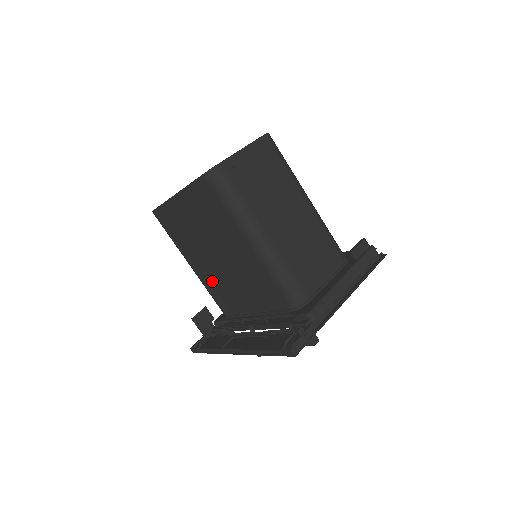
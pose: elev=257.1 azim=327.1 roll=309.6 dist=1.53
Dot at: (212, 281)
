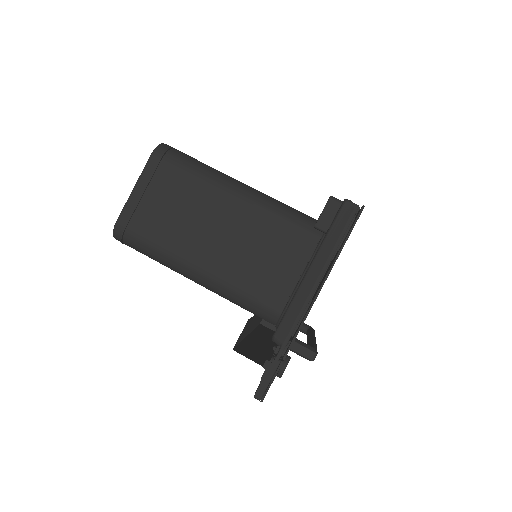
Dot at: occluded
